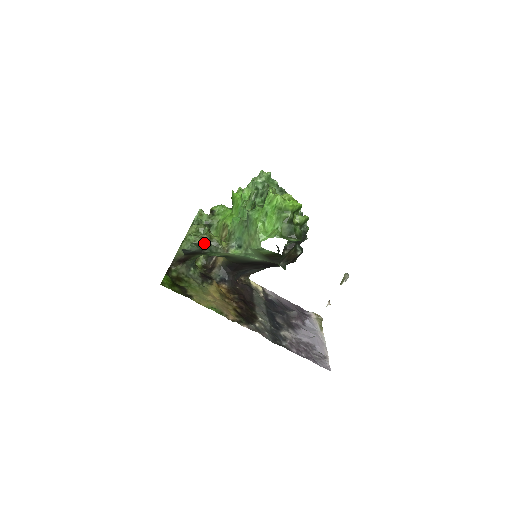
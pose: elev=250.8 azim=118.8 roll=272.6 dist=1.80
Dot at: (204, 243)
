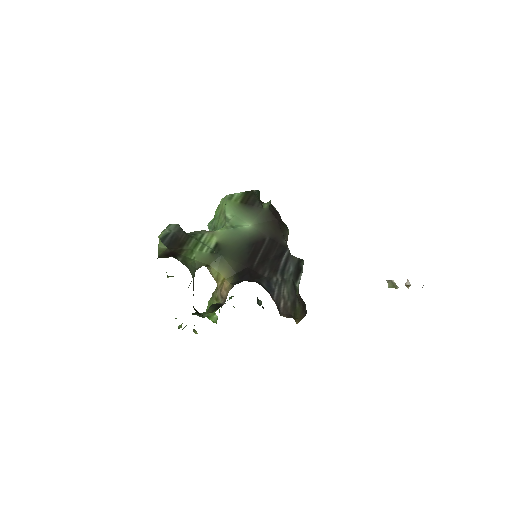
Dot at: occluded
